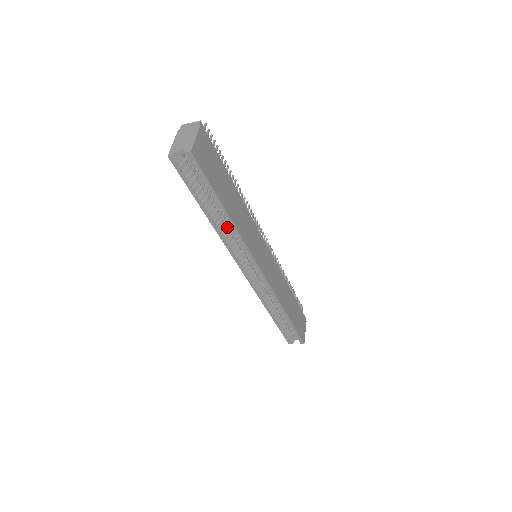
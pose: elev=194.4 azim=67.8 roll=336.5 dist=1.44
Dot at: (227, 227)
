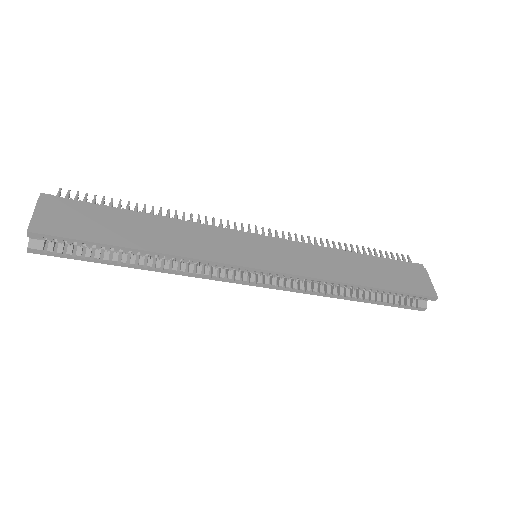
Dot at: (173, 259)
